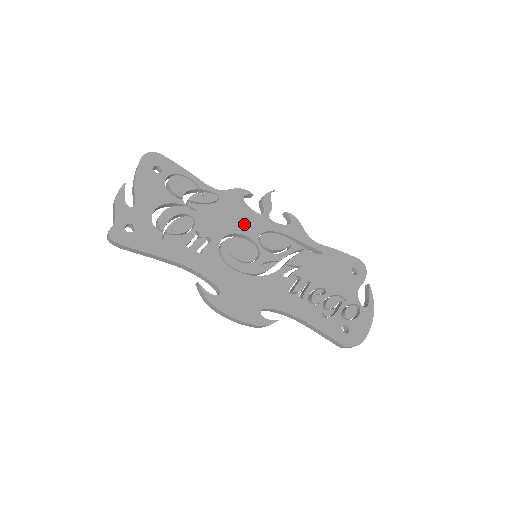
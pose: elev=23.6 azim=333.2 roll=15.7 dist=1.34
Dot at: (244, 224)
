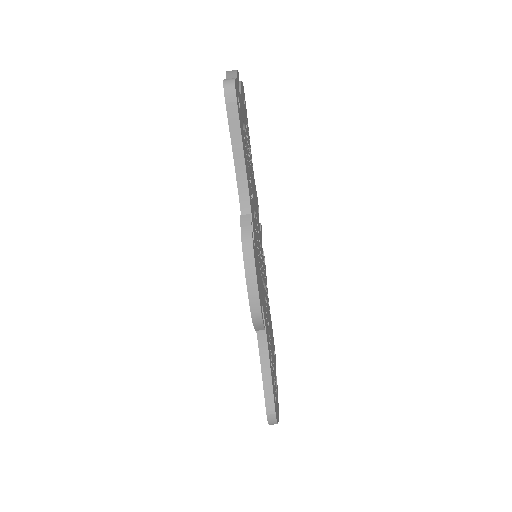
Dot at: (258, 222)
